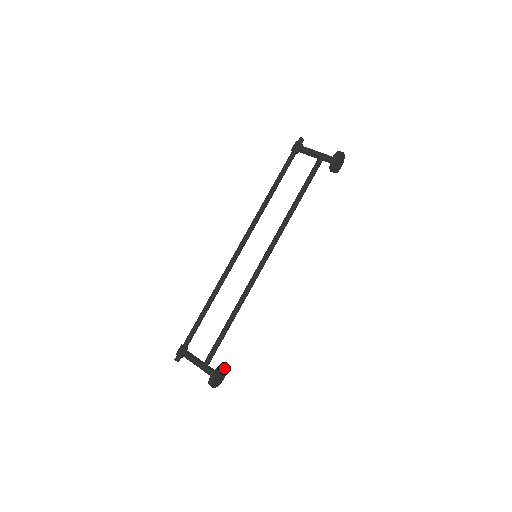
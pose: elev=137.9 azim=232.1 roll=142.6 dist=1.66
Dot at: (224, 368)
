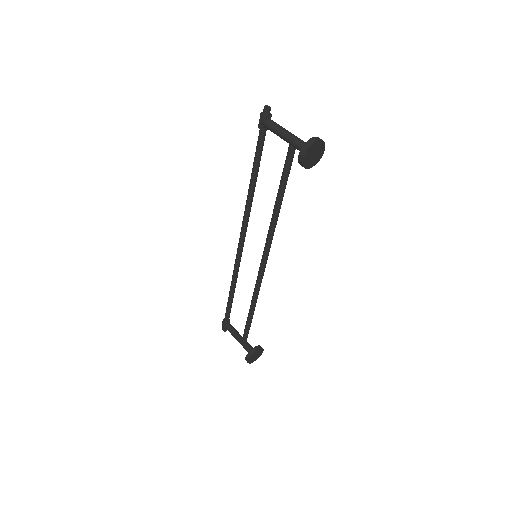
Dot at: (256, 350)
